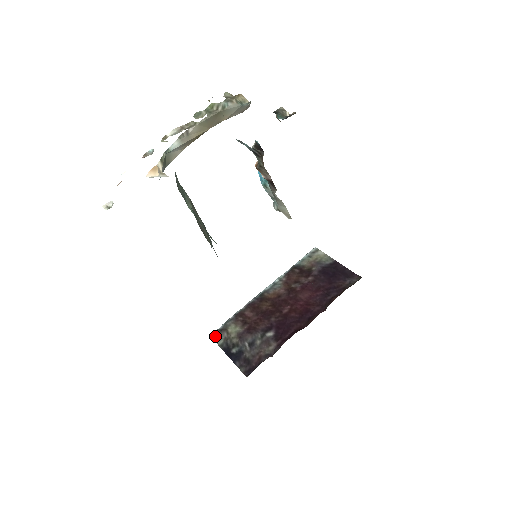
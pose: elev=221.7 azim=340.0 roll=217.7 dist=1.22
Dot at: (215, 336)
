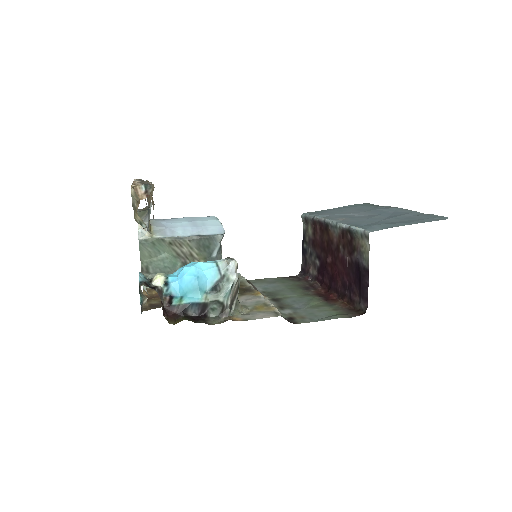
Dot at: (303, 219)
